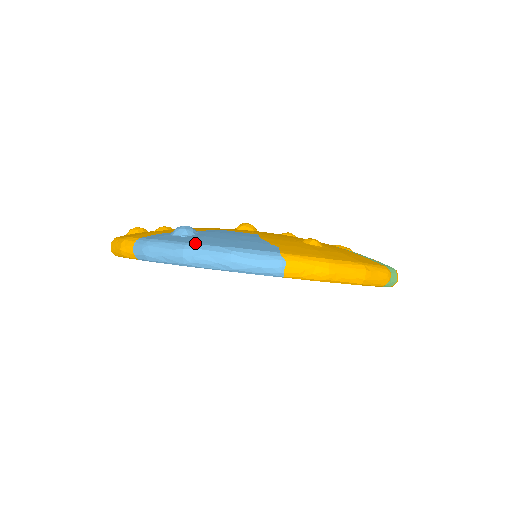
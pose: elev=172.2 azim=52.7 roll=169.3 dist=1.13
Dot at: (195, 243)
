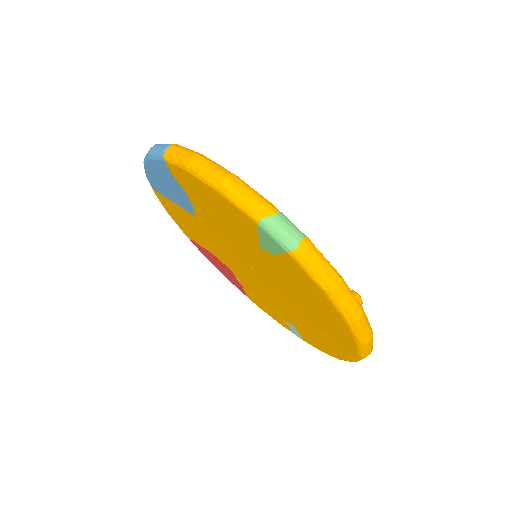
Dot at: occluded
